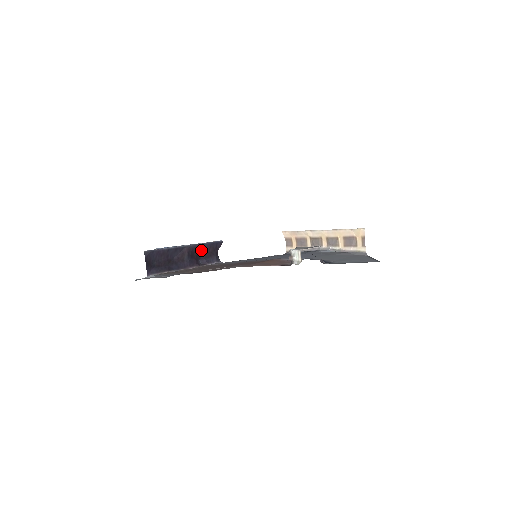
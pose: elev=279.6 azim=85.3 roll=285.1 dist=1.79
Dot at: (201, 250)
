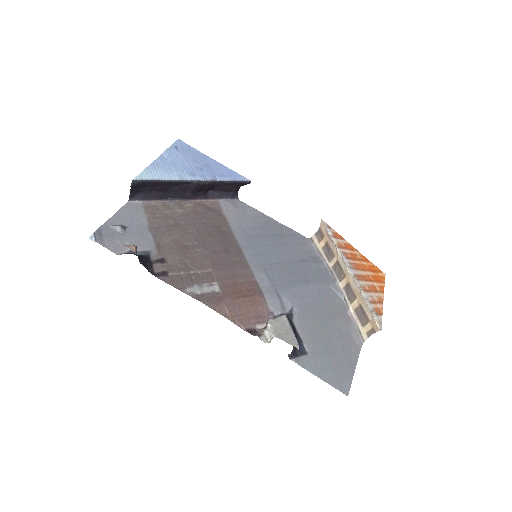
Dot at: (216, 184)
